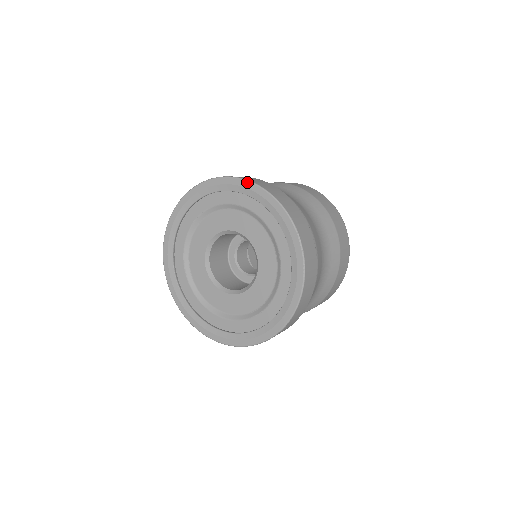
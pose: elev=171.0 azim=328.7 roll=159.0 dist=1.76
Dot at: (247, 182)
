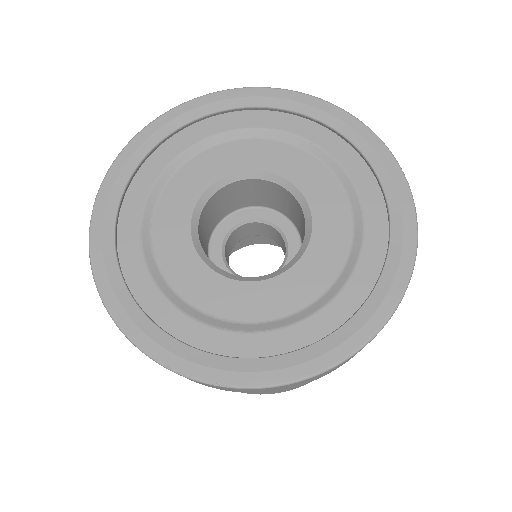
Dot at: (154, 121)
